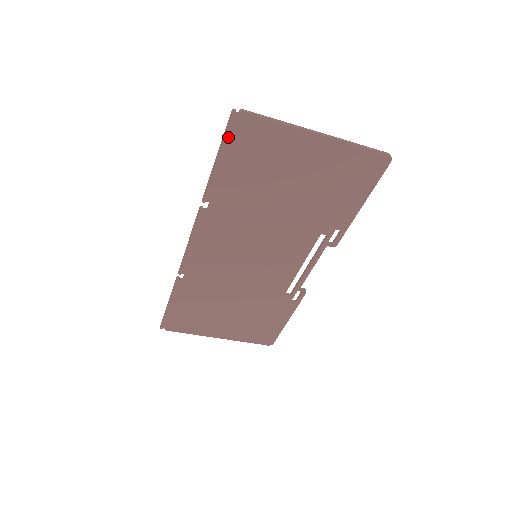
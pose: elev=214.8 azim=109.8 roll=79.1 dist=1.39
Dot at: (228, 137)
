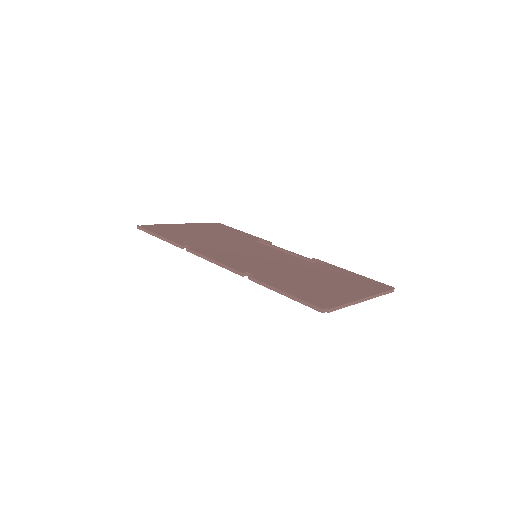
Dot at: (304, 303)
